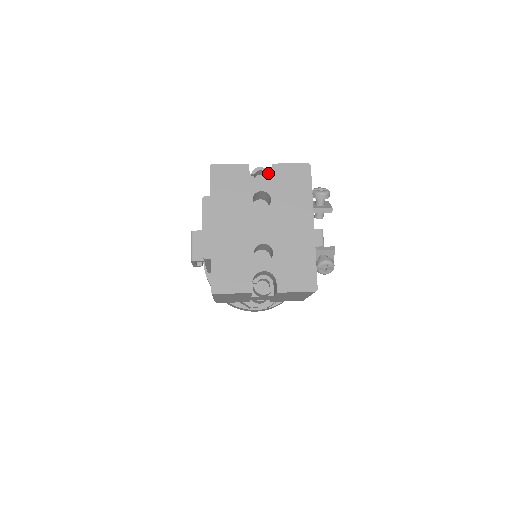
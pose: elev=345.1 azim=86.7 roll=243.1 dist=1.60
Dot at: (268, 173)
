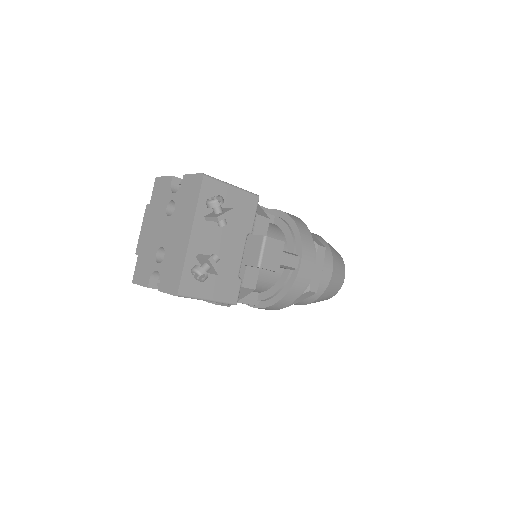
Dot at: occluded
